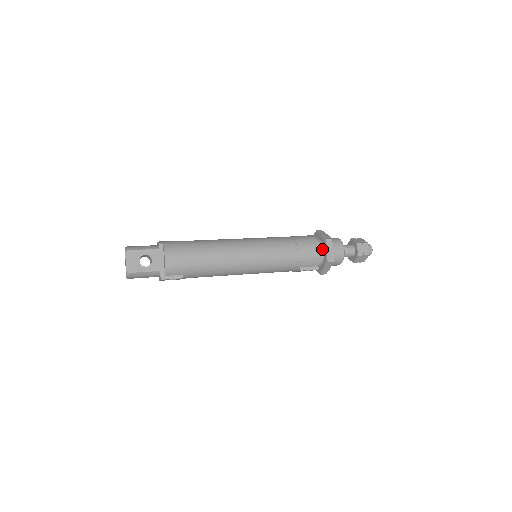
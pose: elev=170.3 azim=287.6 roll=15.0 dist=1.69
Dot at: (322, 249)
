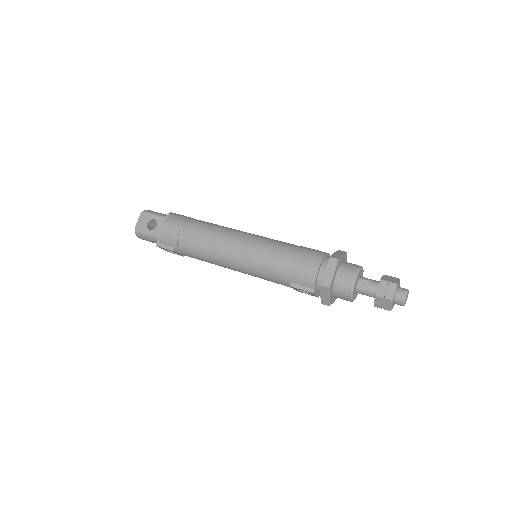
Dot at: occluded
